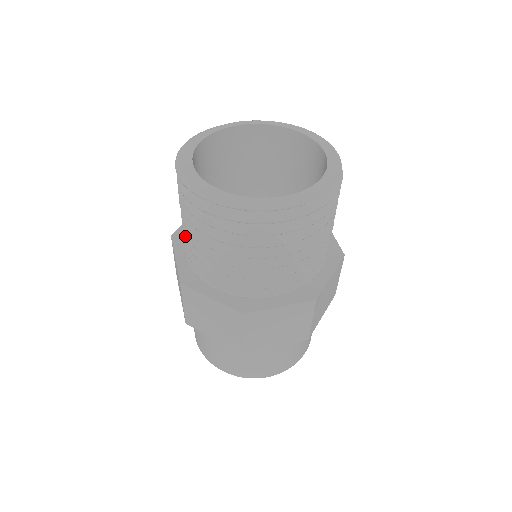
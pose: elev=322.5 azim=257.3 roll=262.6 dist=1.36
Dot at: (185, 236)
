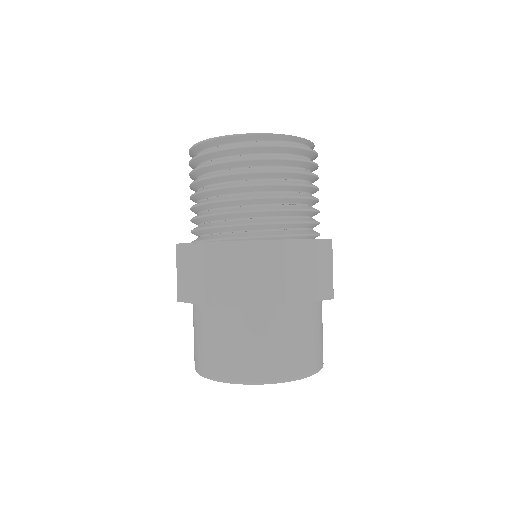
Dot at: occluded
